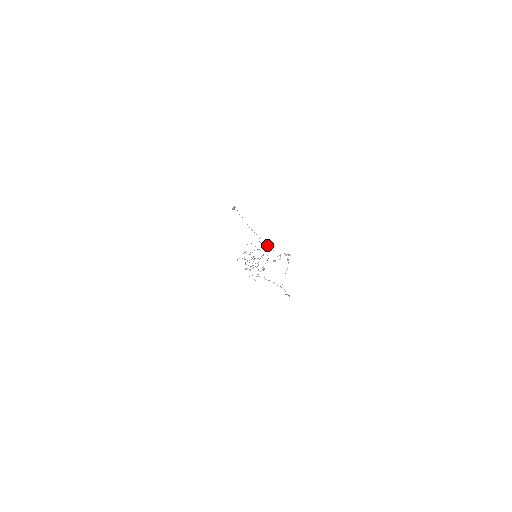
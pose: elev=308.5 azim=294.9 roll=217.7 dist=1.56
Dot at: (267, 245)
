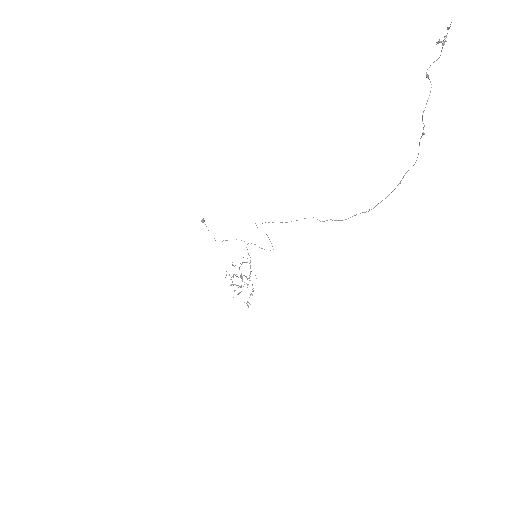
Dot at: (261, 248)
